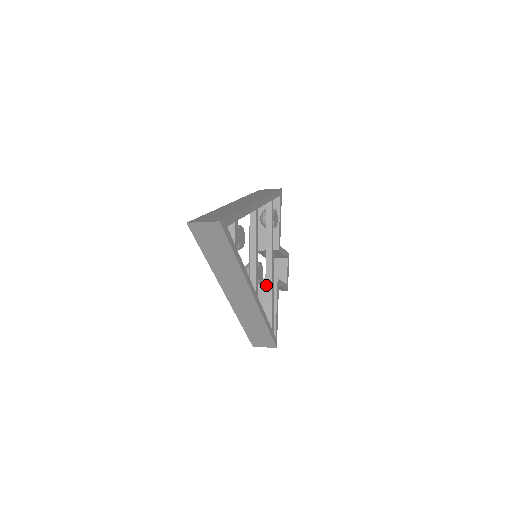
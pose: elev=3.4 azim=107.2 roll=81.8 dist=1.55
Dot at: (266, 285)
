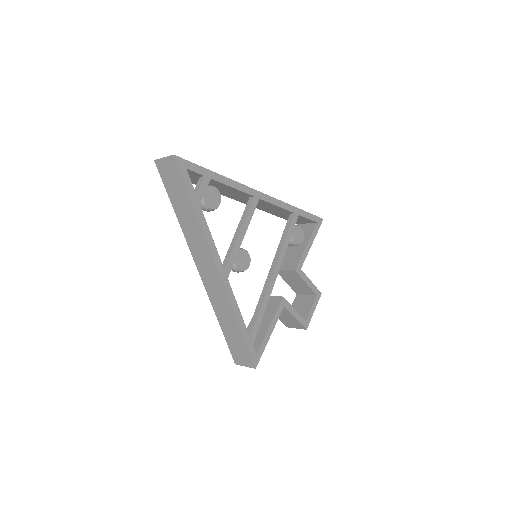
Dot at: occluded
